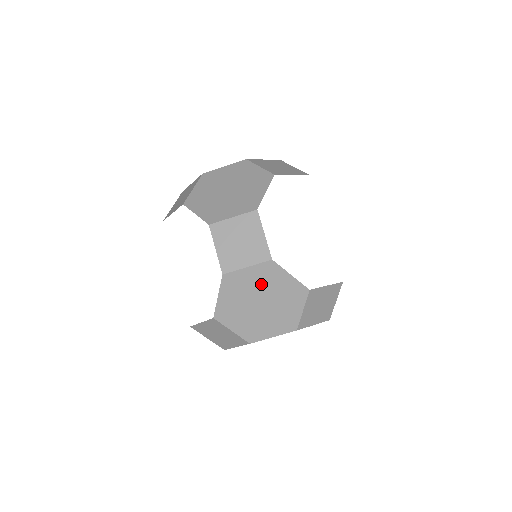
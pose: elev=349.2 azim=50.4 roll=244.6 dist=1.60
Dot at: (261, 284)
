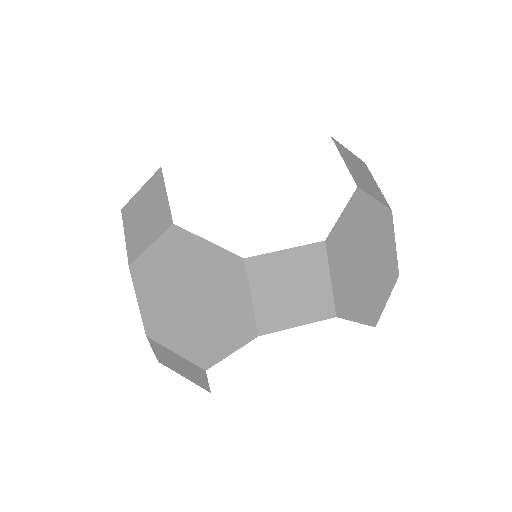
Dot at: occluded
